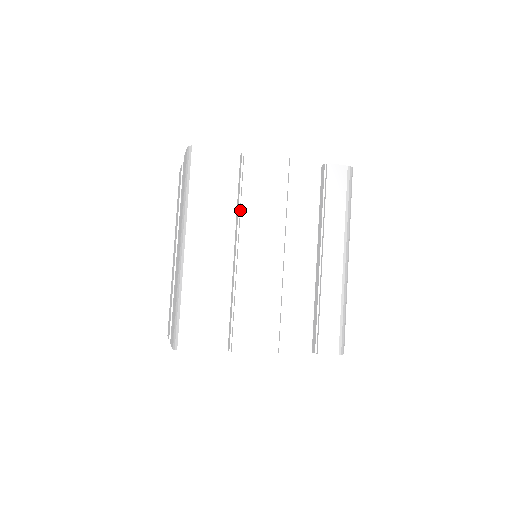
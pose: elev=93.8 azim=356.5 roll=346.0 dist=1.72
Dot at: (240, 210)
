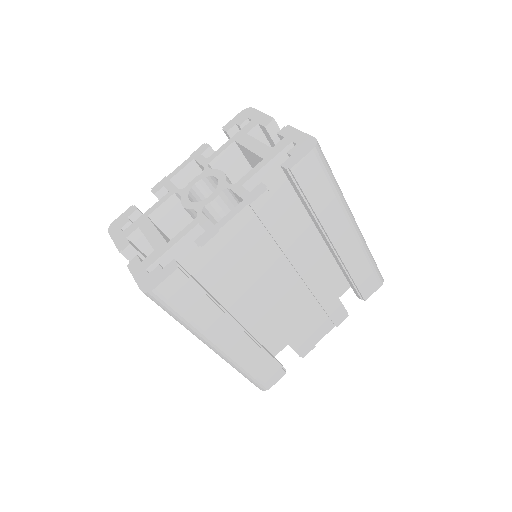
Dot at: (239, 289)
